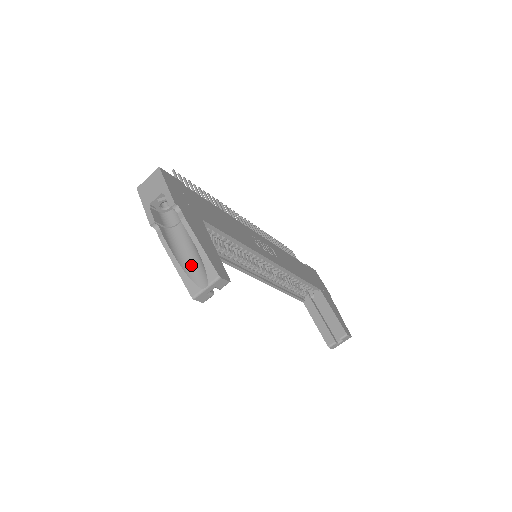
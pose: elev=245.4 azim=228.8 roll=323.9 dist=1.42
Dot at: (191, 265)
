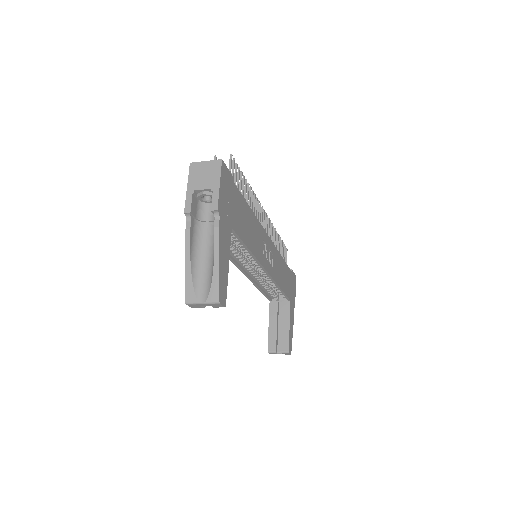
Dot at: (200, 272)
